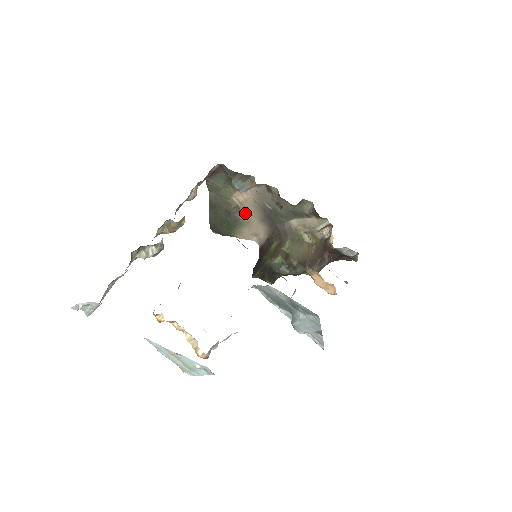
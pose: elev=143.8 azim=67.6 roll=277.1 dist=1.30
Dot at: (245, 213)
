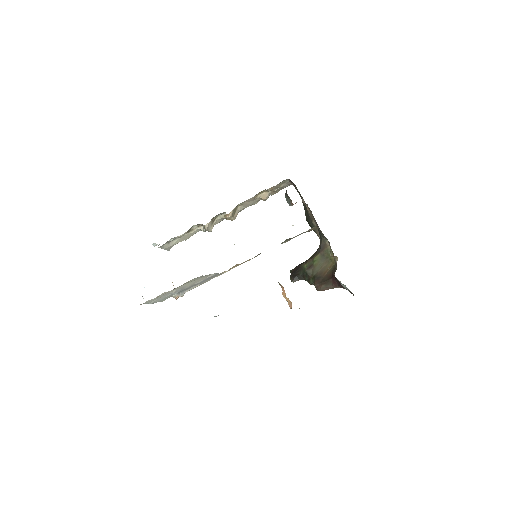
Dot at: occluded
